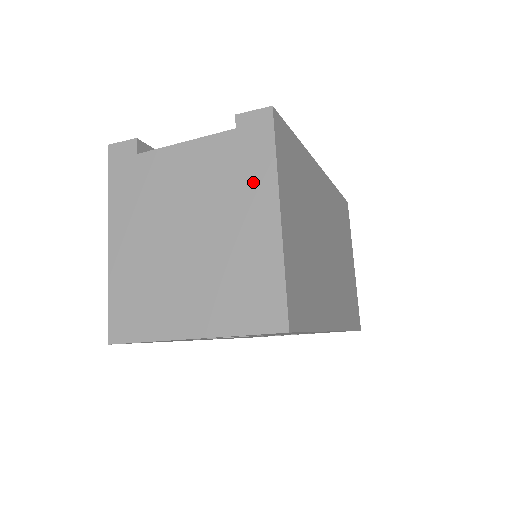
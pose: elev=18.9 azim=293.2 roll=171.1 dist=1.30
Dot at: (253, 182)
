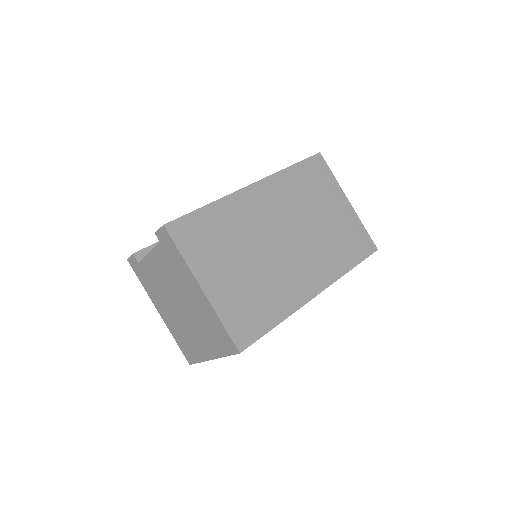
Dot at: (183, 273)
